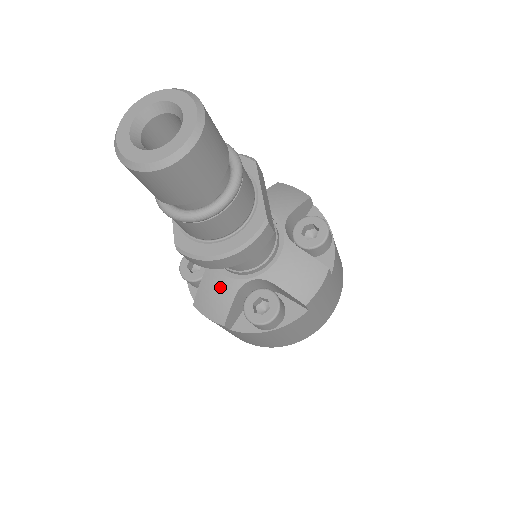
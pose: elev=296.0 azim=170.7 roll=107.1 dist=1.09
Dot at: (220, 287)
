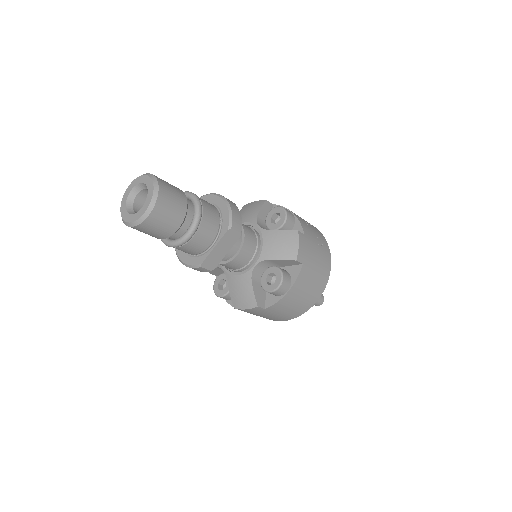
Dot at: occluded
